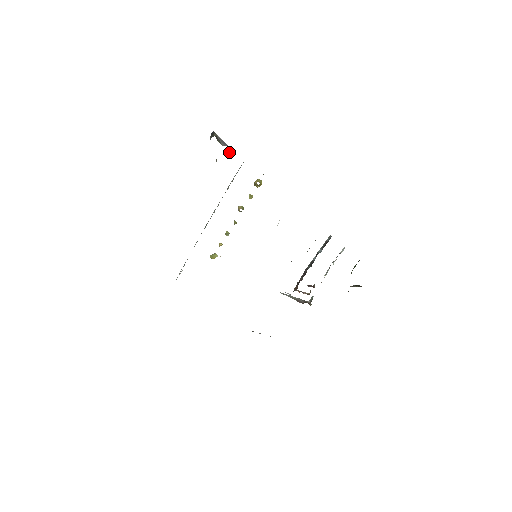
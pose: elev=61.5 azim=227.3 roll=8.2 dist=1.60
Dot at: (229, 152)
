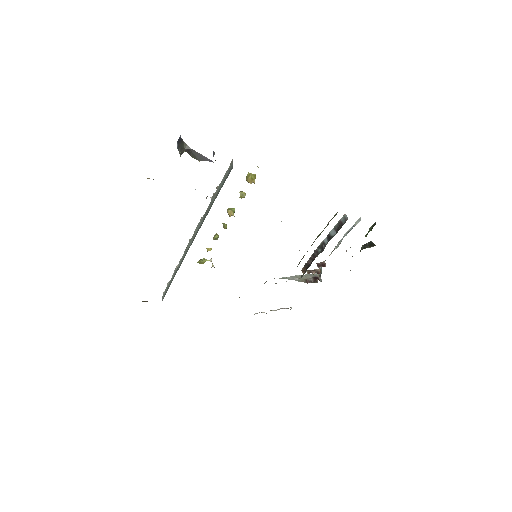
Dot at: occluded
